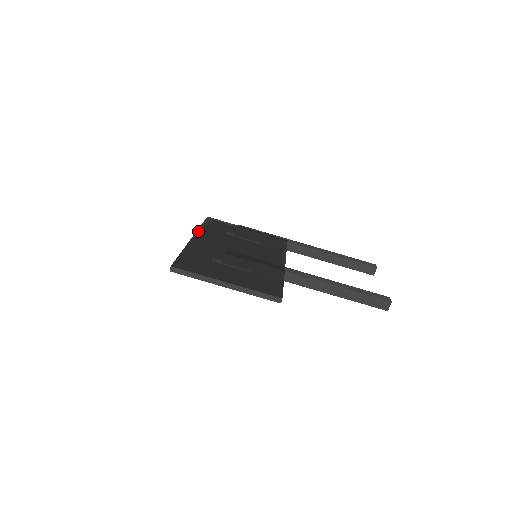
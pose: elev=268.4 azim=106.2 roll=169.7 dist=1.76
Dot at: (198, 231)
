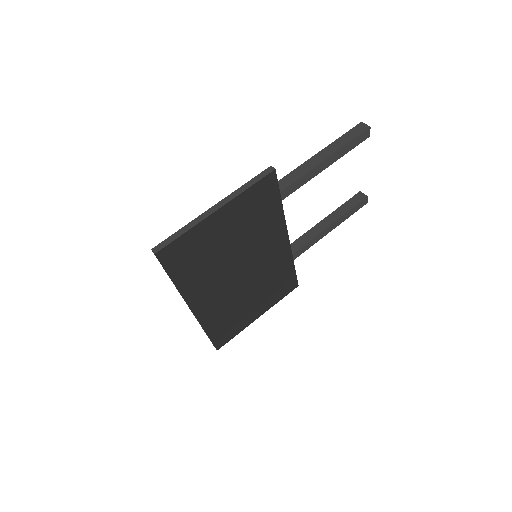
Dot at: occluded
